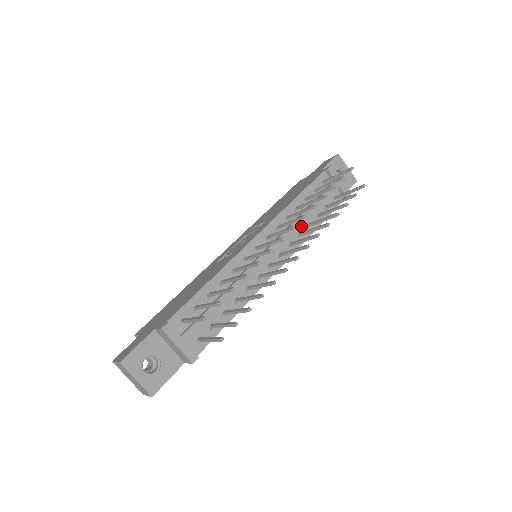
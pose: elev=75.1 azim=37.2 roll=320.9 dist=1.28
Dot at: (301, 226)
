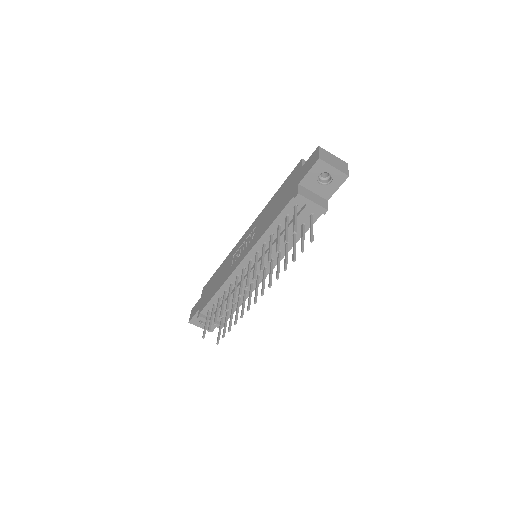
Dot at: (279, 246)
